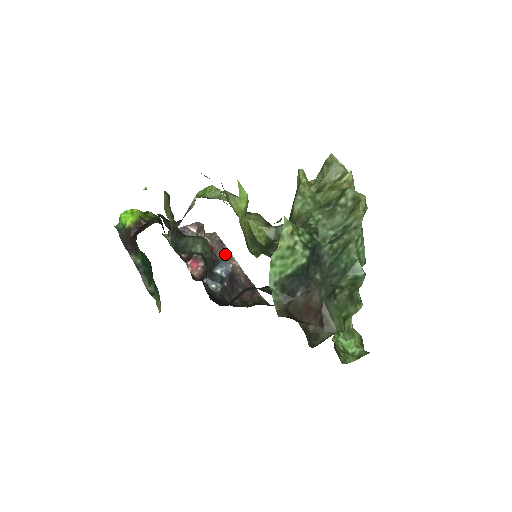
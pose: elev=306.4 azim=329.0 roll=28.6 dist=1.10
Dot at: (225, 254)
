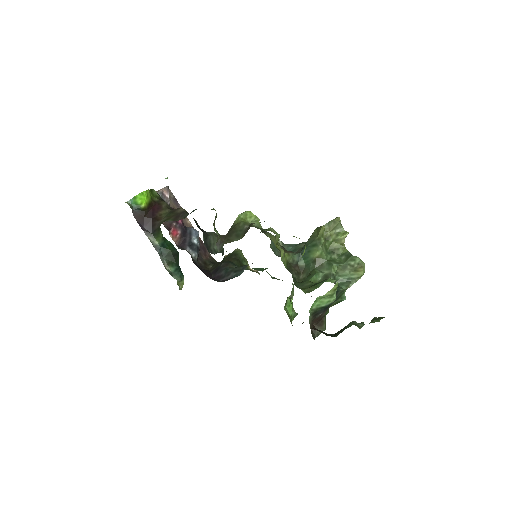
Dot at: occluded
